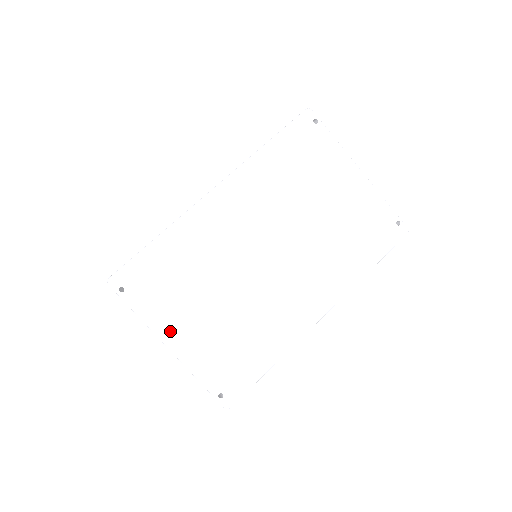
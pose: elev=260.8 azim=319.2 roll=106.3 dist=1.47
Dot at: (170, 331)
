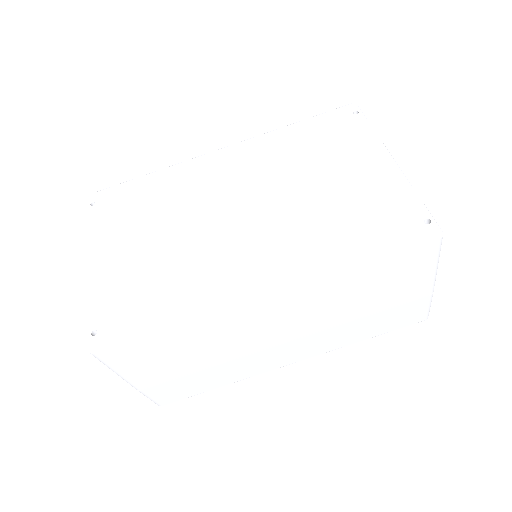
Dot at: (101, 249)
